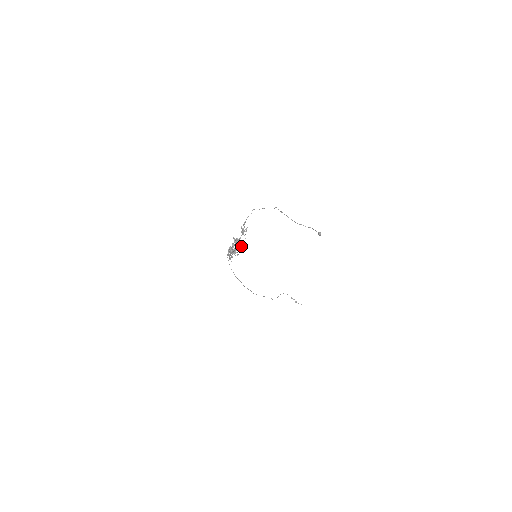
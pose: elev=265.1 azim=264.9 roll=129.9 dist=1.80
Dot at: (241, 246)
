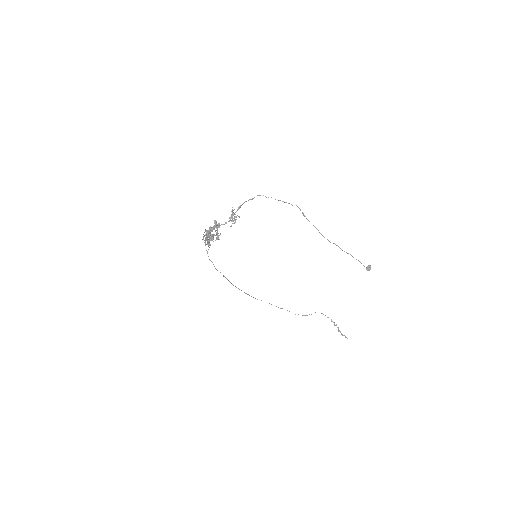
Dot at: (218, 235)
